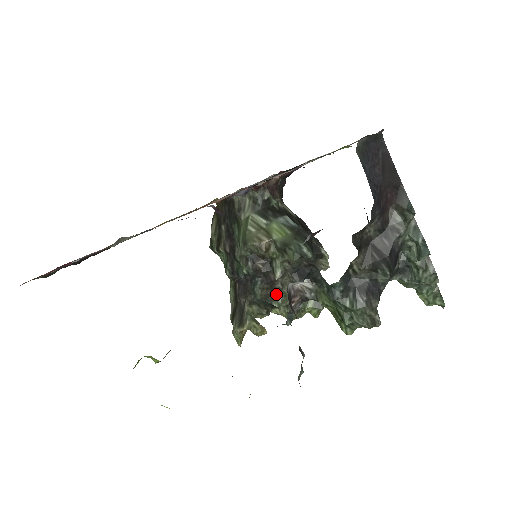
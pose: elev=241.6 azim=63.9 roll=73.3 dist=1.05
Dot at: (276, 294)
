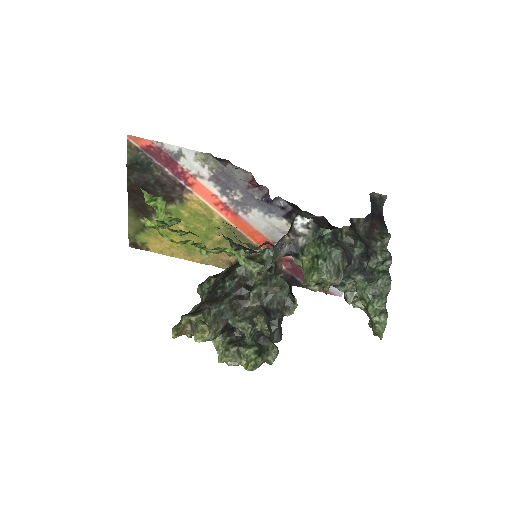
Dot at: (237, 315)
